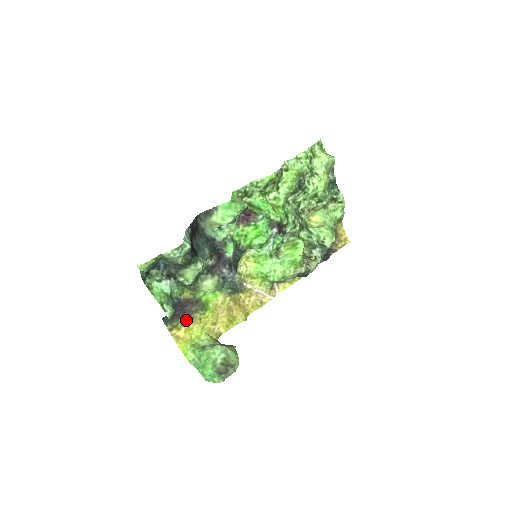
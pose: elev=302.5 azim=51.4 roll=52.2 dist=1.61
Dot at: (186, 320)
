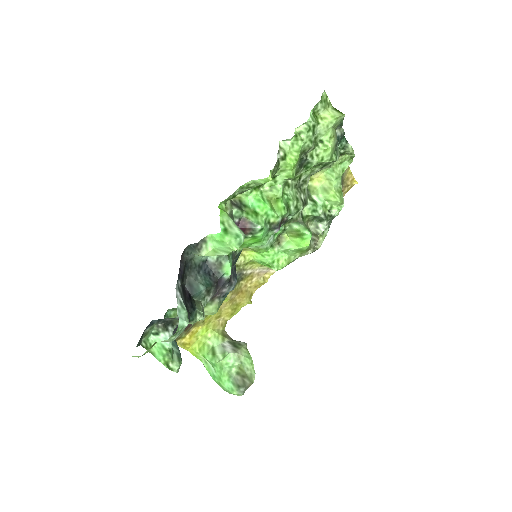
Dot at: (189, 328)
